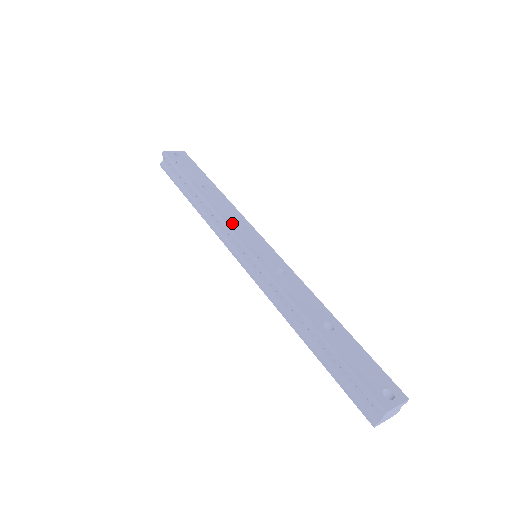
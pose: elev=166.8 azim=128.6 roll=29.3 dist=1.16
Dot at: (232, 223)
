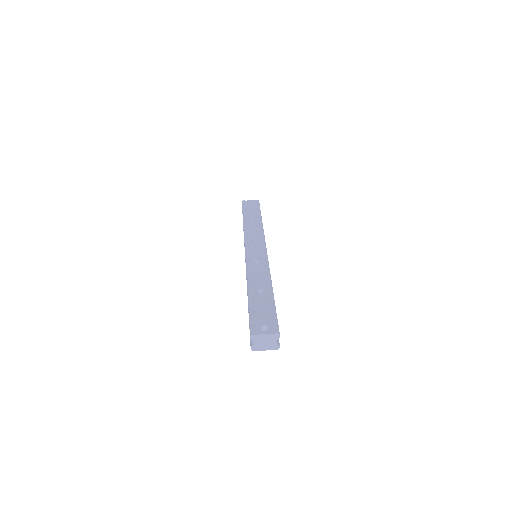
Dot at: (250, 236)
